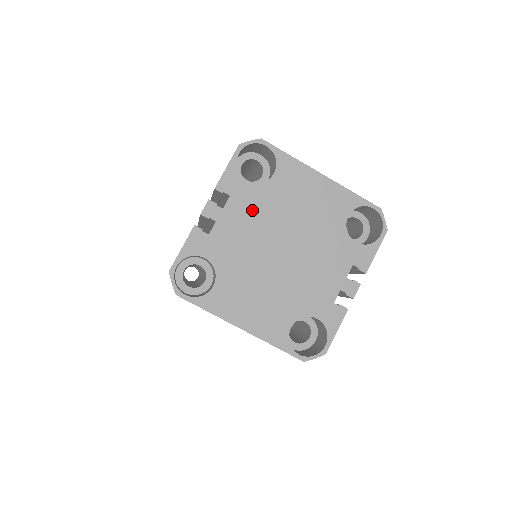
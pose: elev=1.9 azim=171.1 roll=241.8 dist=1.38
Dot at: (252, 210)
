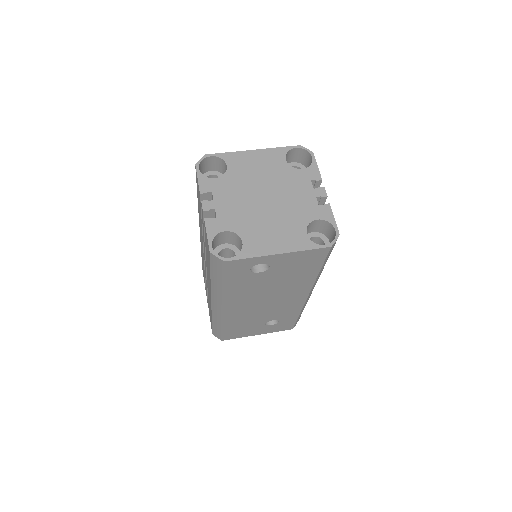
Dot at: (230, 190)
